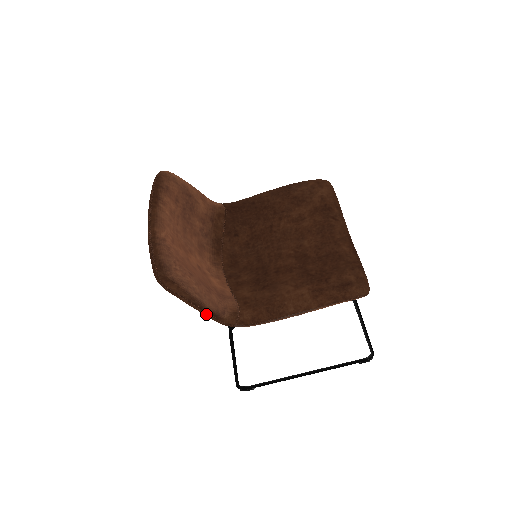
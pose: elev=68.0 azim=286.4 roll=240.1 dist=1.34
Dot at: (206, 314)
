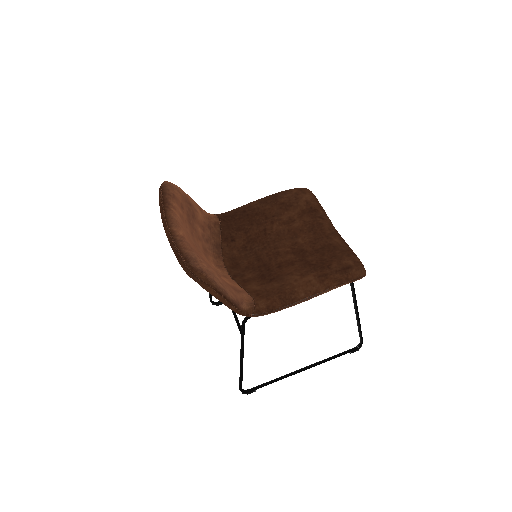
Dot at: (228, 303)
